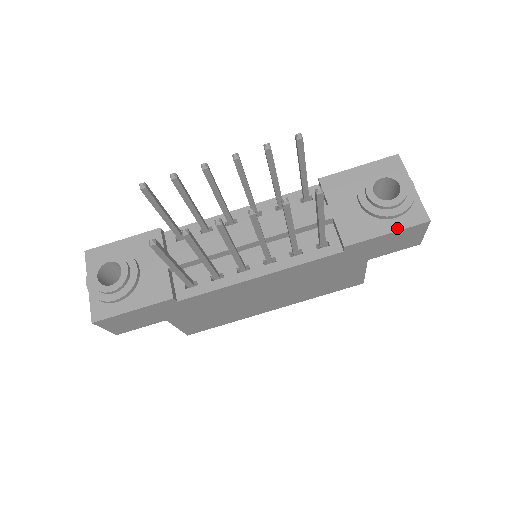
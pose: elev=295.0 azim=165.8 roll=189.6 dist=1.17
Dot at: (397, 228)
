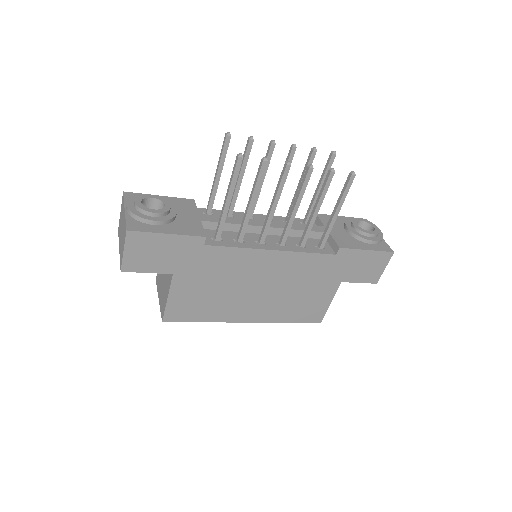
Dot at: (374, 249)
